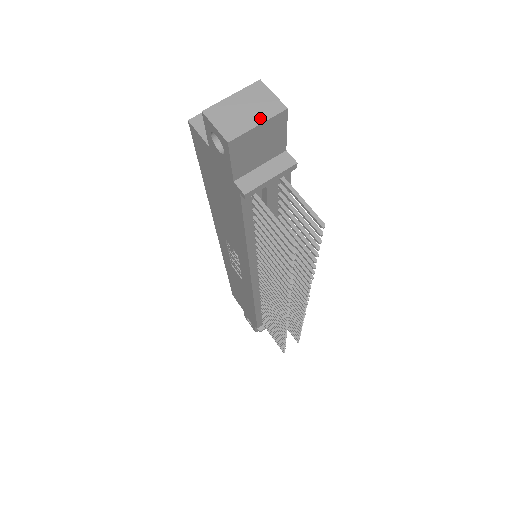
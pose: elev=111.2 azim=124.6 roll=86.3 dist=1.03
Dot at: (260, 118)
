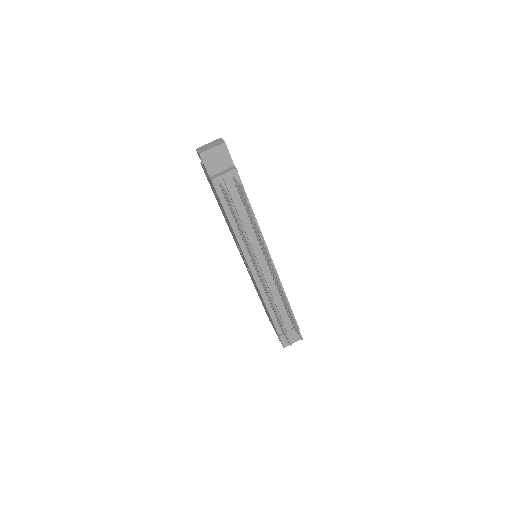
Dot at: (214, 146)
